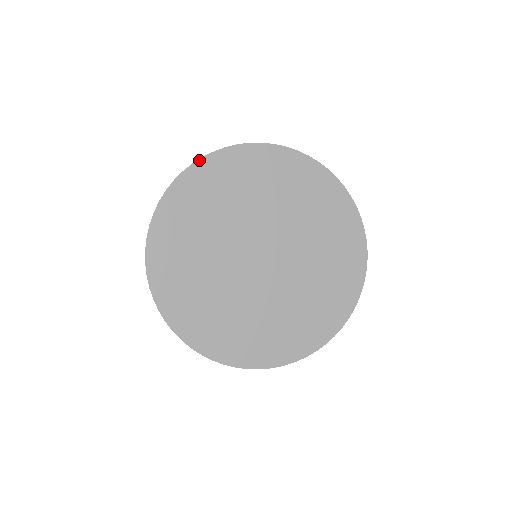
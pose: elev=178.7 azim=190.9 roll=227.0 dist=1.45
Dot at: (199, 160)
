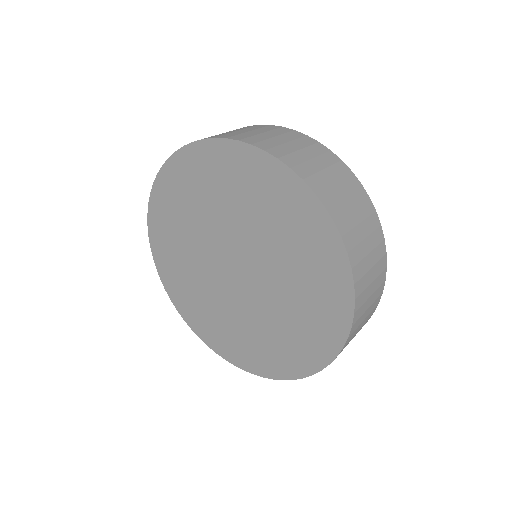
Dot at: (150, 199)
